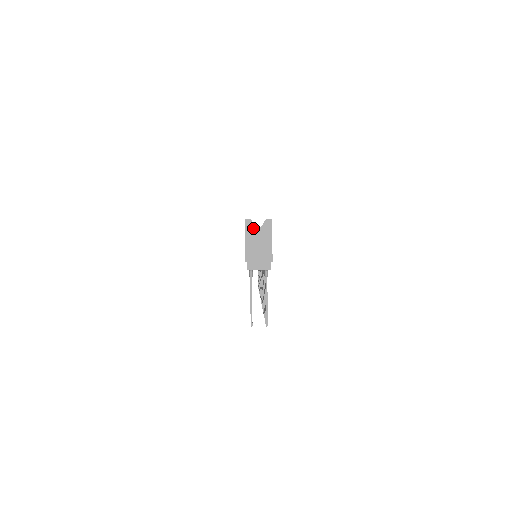
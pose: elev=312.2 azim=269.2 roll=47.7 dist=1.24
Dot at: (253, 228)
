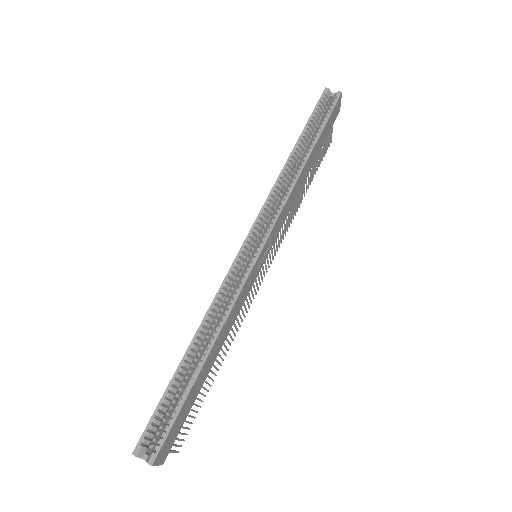
Dot at: occluded
